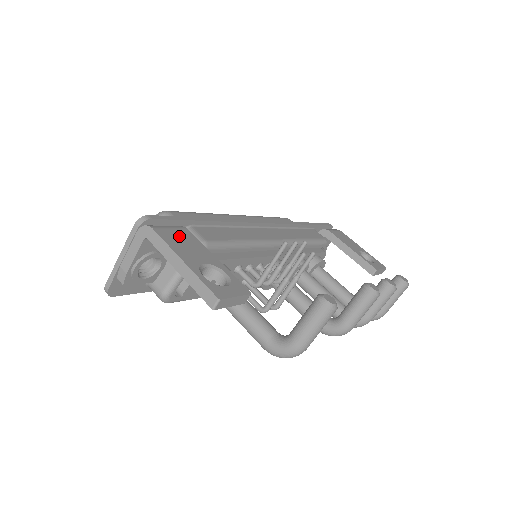
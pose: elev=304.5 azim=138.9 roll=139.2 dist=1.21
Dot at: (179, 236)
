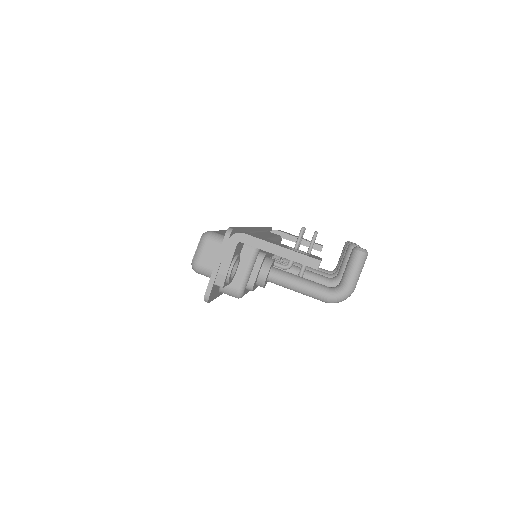
Dot at: (256, 236)
